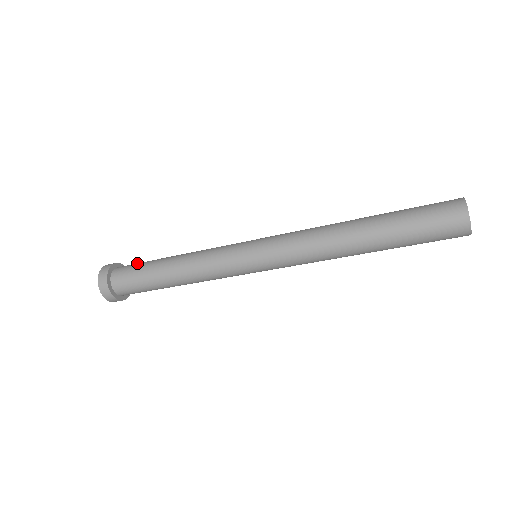
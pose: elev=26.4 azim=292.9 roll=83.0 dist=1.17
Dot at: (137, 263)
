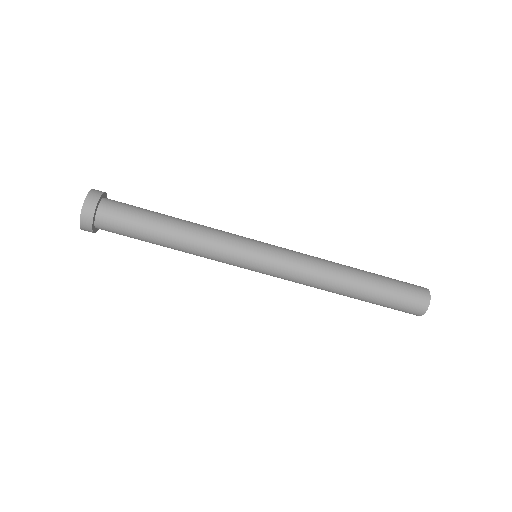
Dot at: occluded
